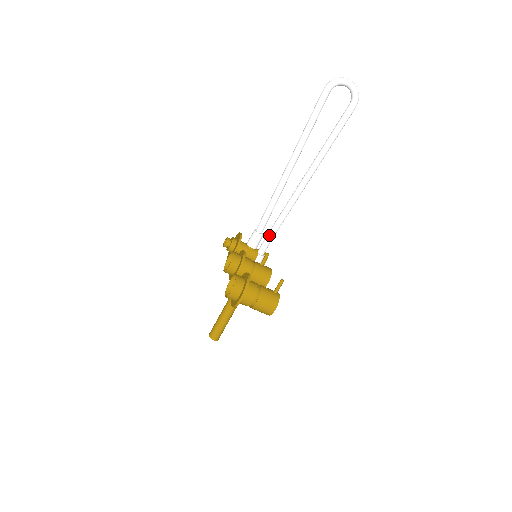
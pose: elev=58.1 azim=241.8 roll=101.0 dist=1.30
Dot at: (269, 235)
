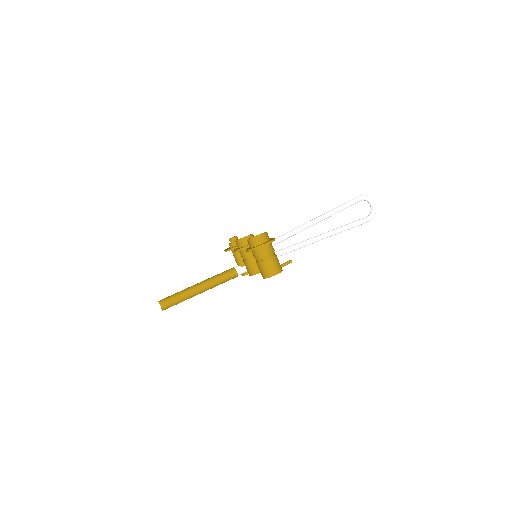
Dot at: occluded
